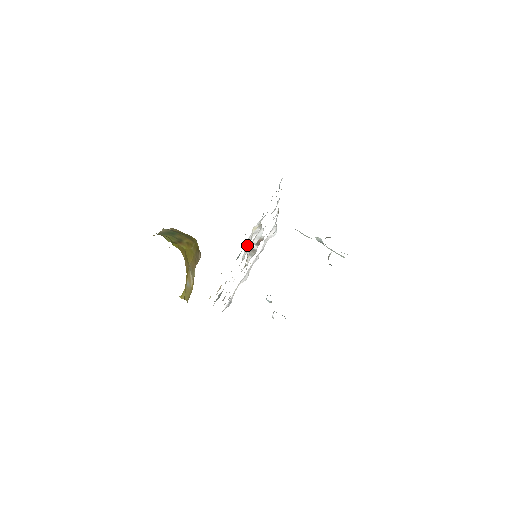
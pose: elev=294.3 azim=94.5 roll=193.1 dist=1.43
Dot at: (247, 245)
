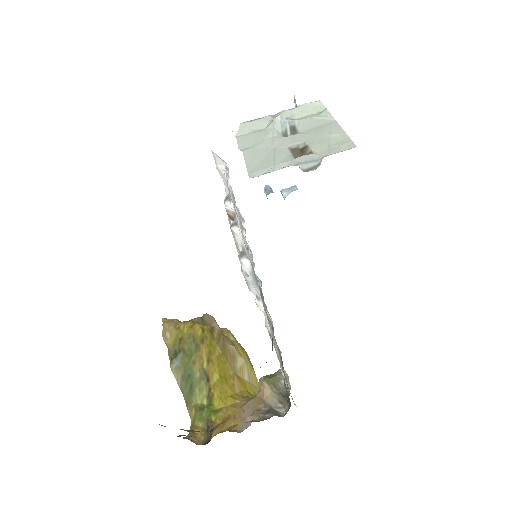
Dot at: occluded
